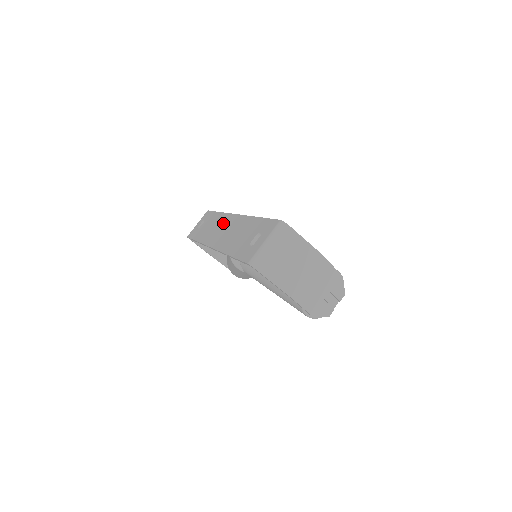
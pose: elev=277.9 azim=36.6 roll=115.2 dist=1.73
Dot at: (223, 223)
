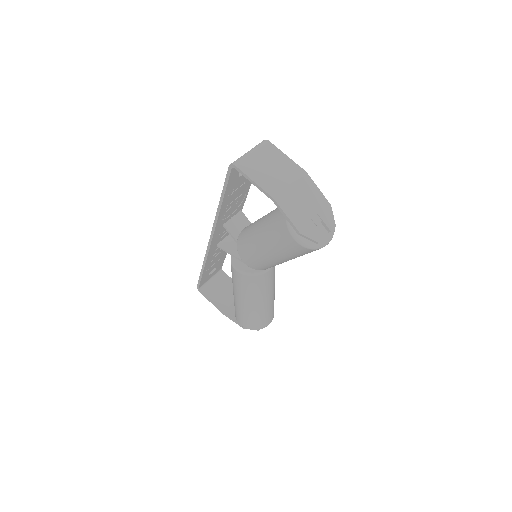
Dot at: occluded
